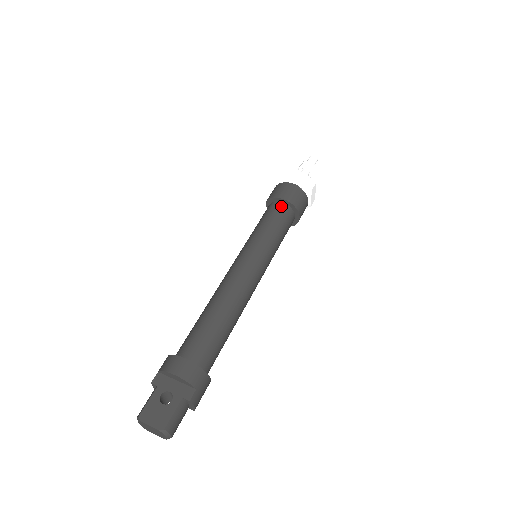
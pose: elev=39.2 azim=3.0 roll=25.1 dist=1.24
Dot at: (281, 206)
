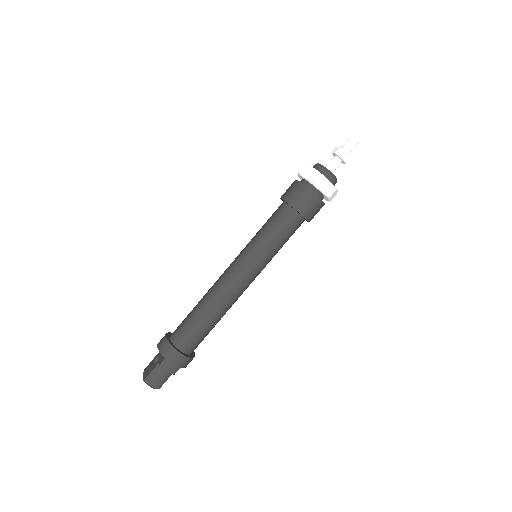
Dot at: (281, 206)
